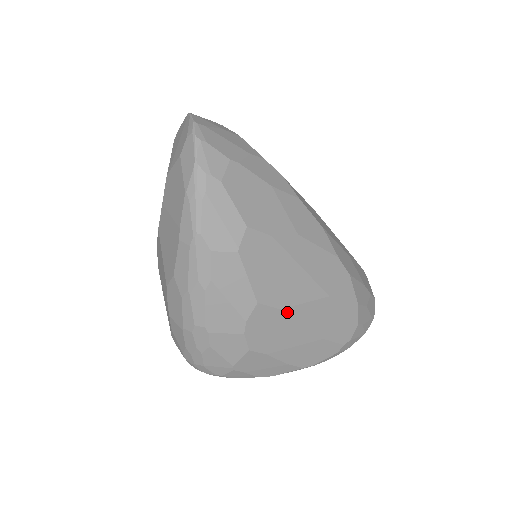
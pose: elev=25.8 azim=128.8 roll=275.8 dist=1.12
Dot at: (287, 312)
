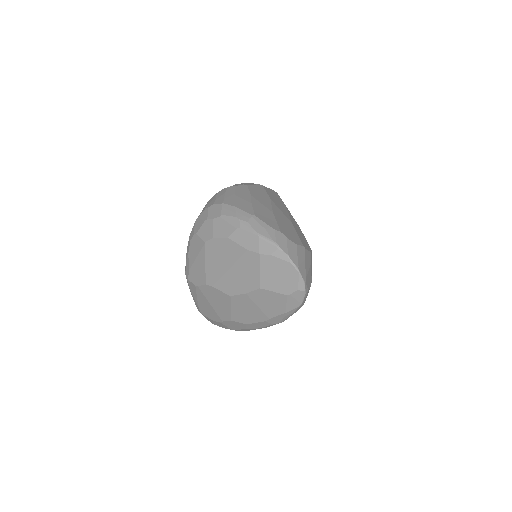
Dot at: occluded
